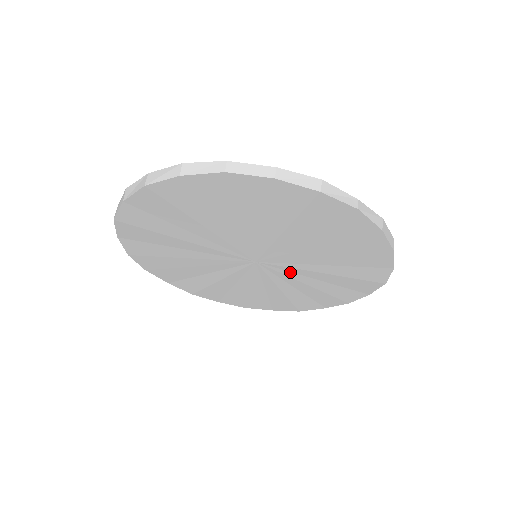
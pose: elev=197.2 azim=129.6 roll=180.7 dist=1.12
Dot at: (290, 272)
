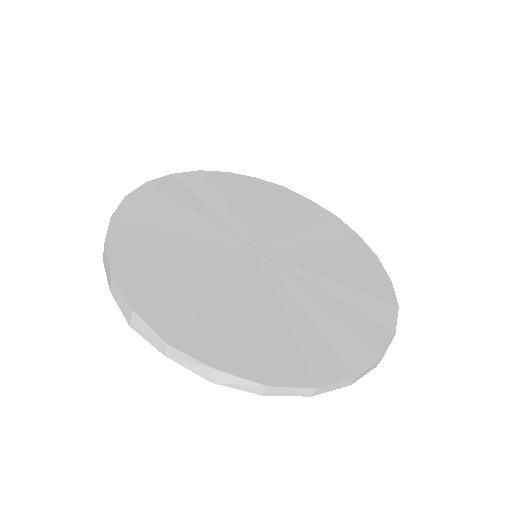
Dot at: occluded
